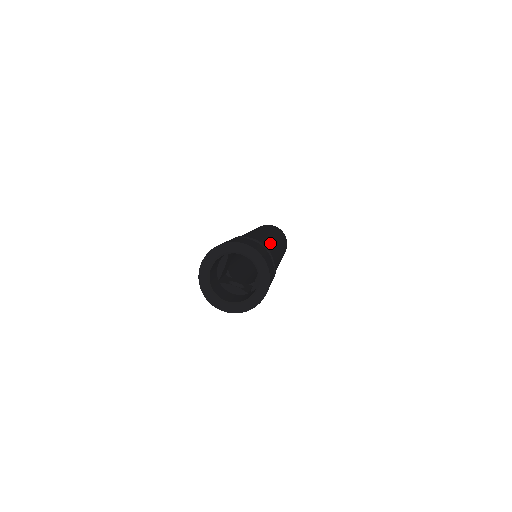
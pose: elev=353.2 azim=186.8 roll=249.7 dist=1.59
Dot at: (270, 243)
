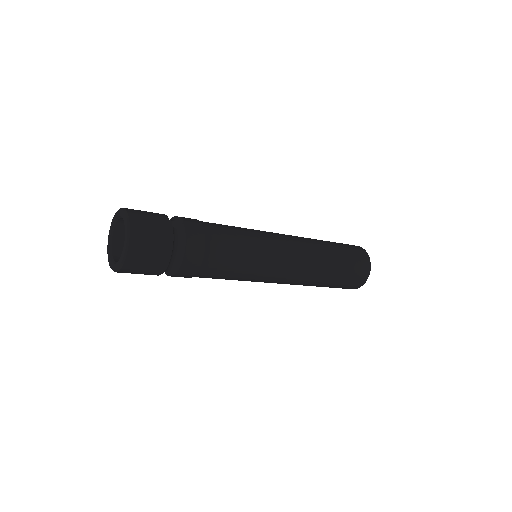
Dot at: (230, 236)
